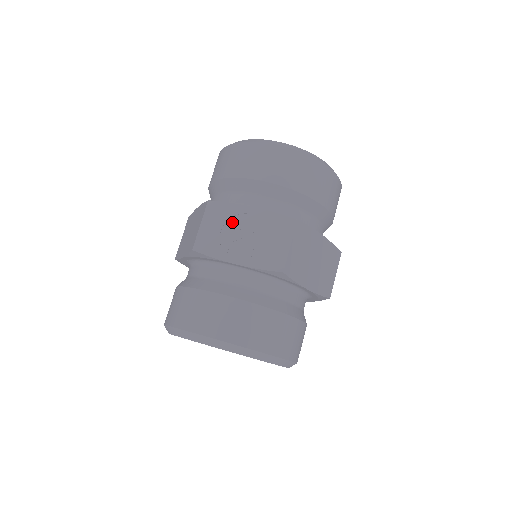
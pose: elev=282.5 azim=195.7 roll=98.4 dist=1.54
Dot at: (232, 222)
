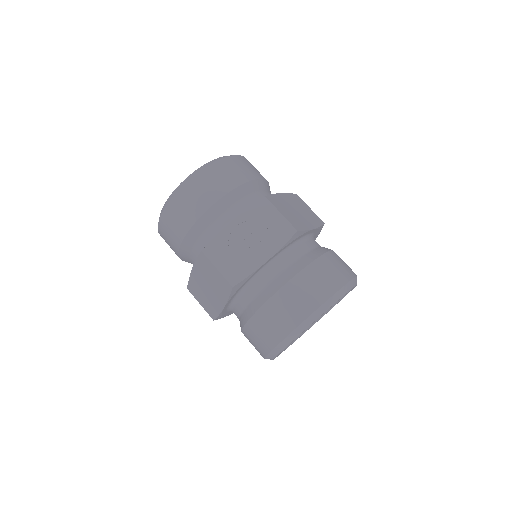
Dot at: (232, 244)
